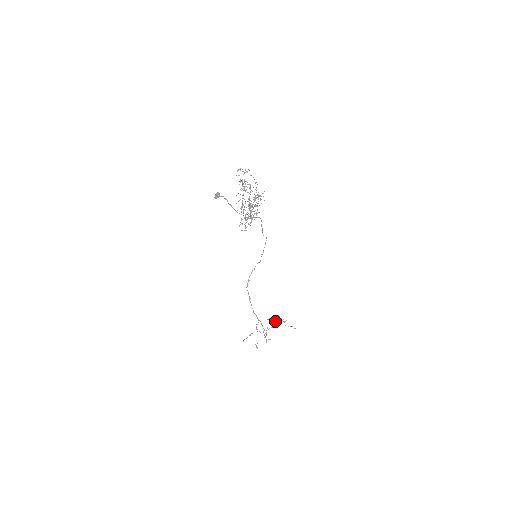
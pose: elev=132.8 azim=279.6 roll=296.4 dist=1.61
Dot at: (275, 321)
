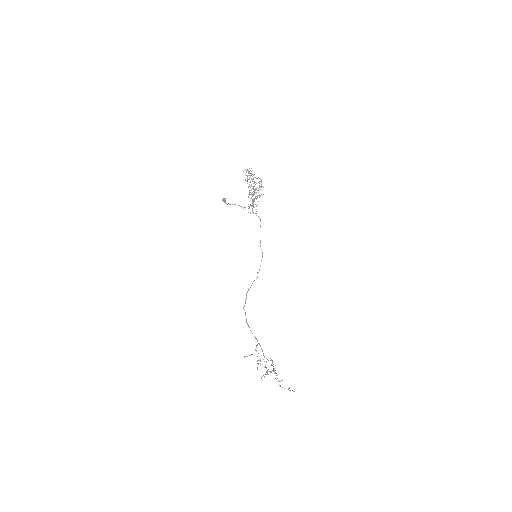
Dot at: (272, 370)
